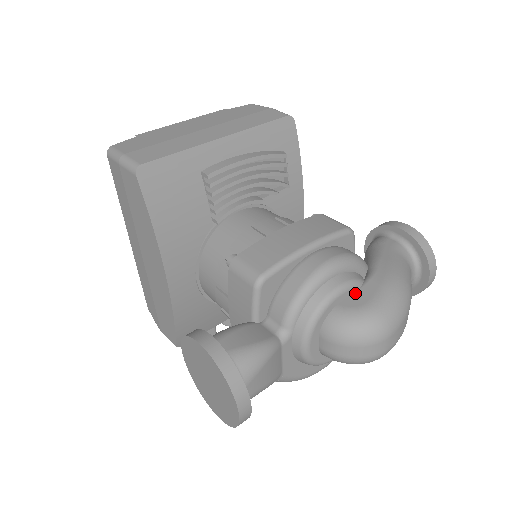
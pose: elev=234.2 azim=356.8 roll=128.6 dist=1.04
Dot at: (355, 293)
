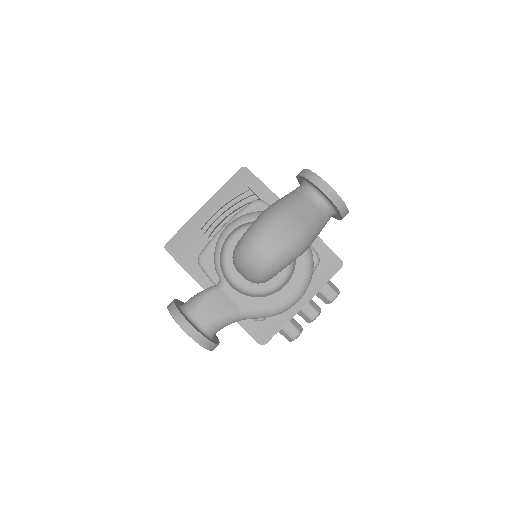
Dot at: occluded
